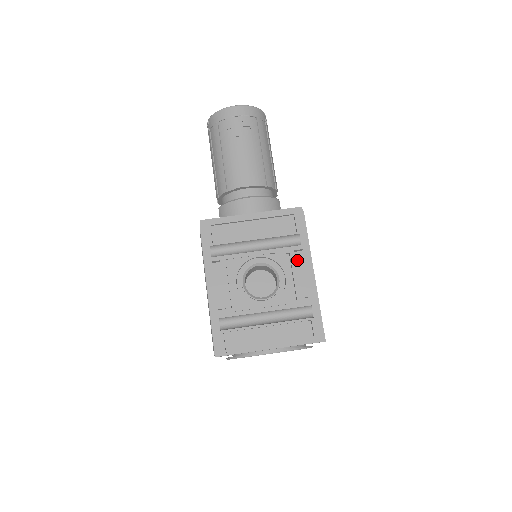
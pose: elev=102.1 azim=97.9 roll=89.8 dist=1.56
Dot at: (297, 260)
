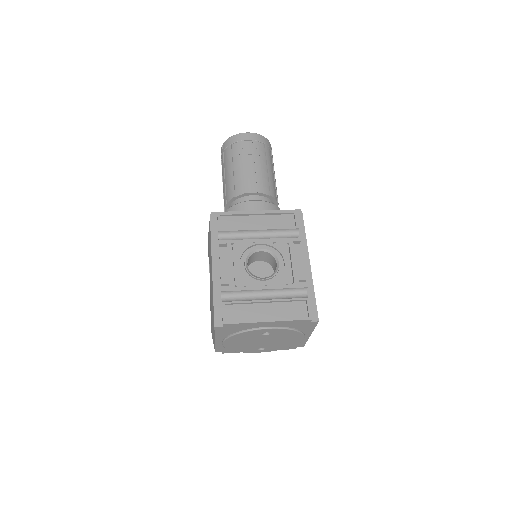
Dot at: (295, 249)
